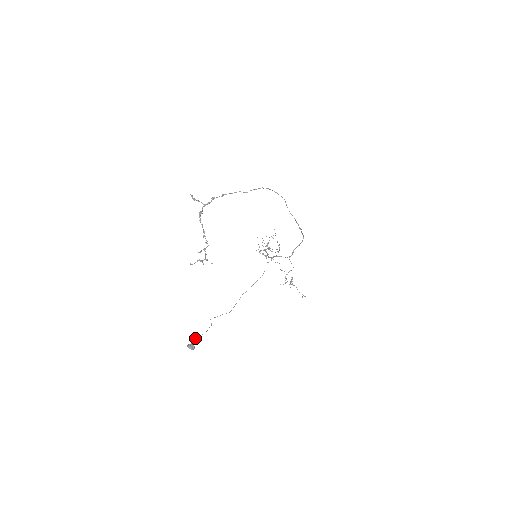
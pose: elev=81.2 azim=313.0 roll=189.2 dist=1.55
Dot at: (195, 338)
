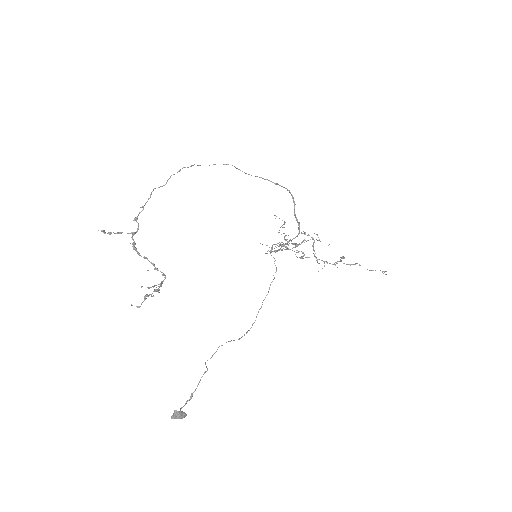
Dot at: occluded
